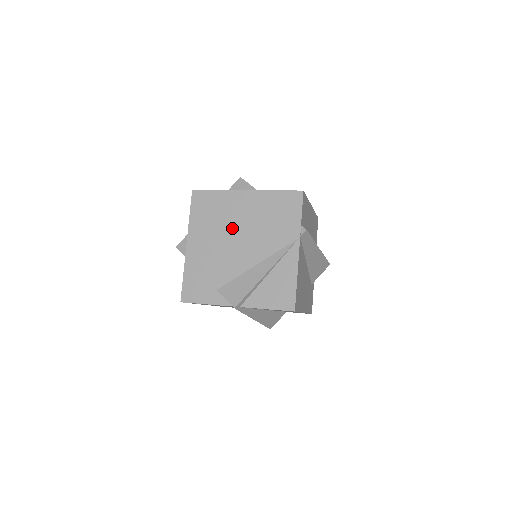
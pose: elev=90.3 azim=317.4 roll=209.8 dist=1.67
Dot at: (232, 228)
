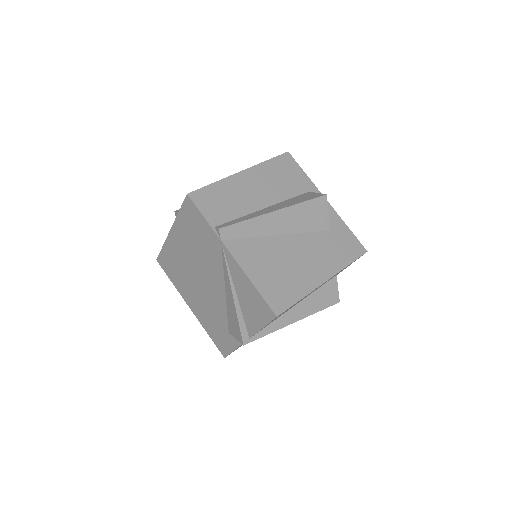
Dot at: (191, 272)
